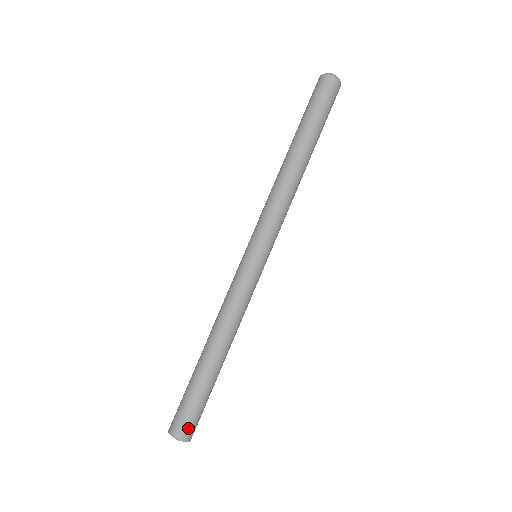
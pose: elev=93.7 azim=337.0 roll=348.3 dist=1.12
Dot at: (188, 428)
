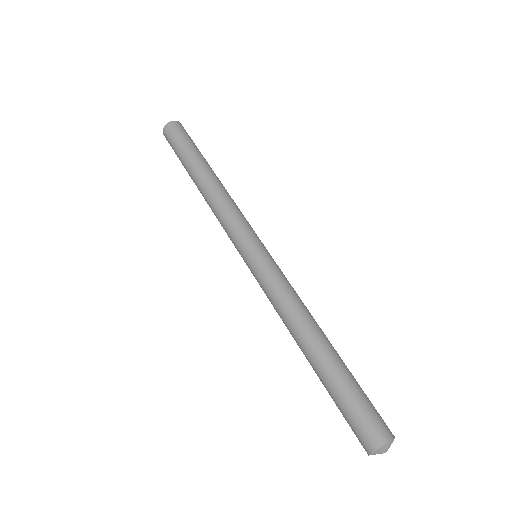
Dot at: (383, 422)
